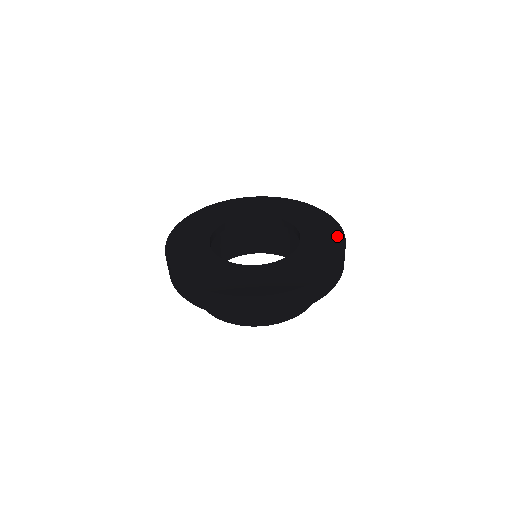
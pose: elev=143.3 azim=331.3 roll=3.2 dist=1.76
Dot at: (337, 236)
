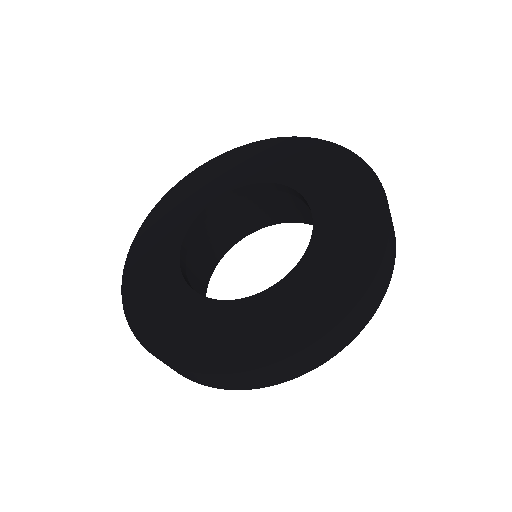
Dot at: (373, 202)
